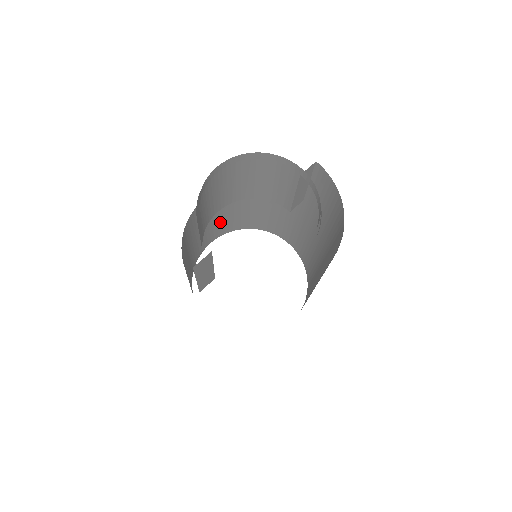
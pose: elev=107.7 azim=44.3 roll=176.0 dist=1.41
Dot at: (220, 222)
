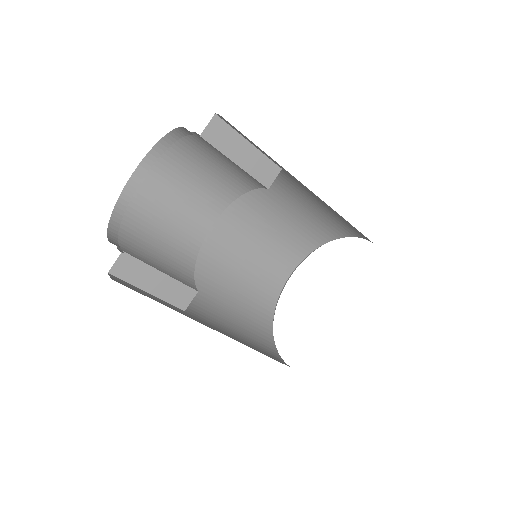
Dot at: (274, 246)
